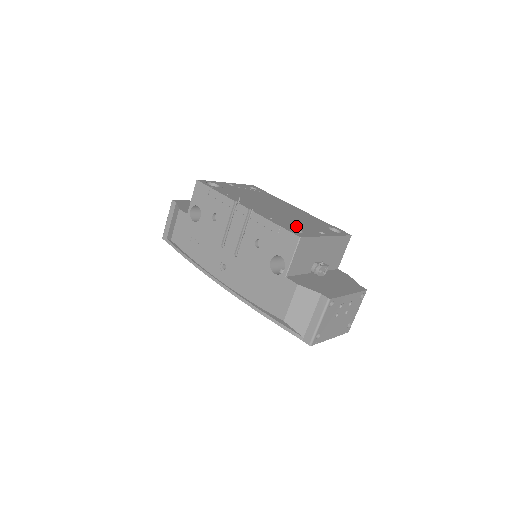
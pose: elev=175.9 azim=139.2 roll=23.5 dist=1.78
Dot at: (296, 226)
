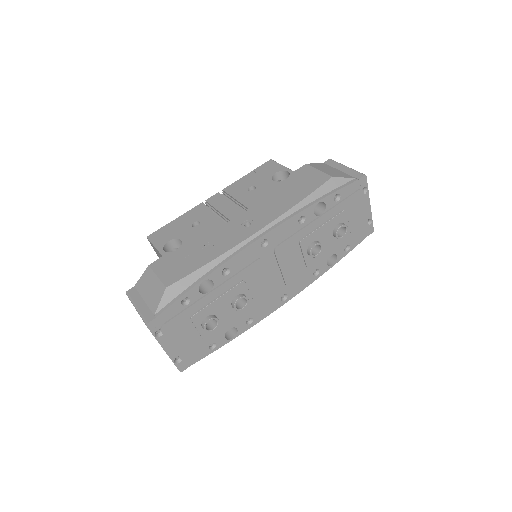
Dot at: occluded
